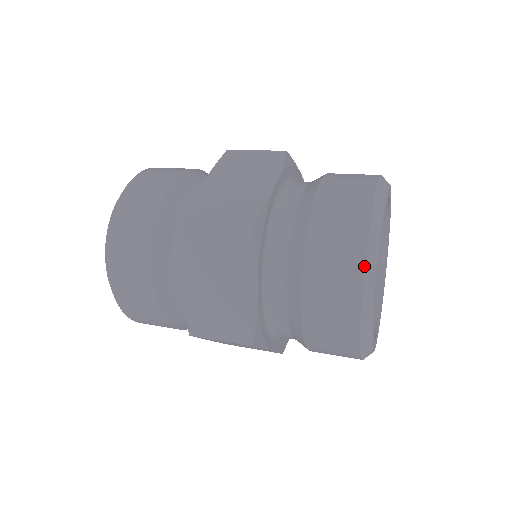
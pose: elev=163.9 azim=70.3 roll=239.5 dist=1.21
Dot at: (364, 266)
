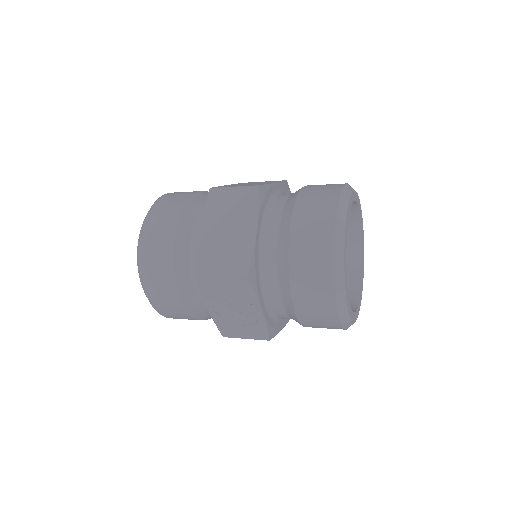
Dot at: (337, 209)
